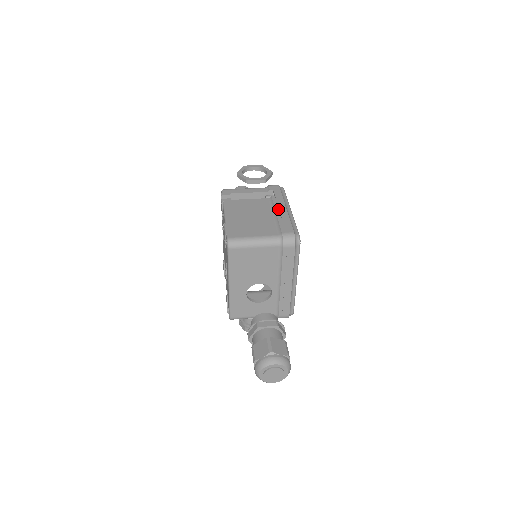
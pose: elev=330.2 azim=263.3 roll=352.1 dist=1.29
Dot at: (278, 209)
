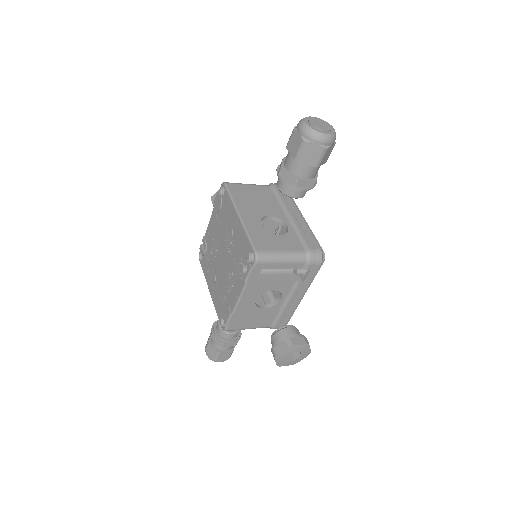
Dot at: occluded
